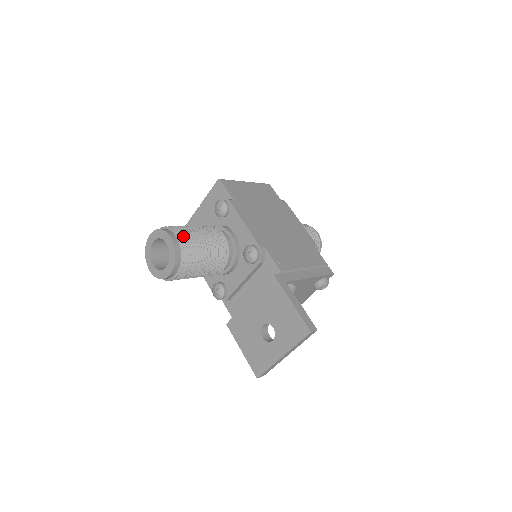
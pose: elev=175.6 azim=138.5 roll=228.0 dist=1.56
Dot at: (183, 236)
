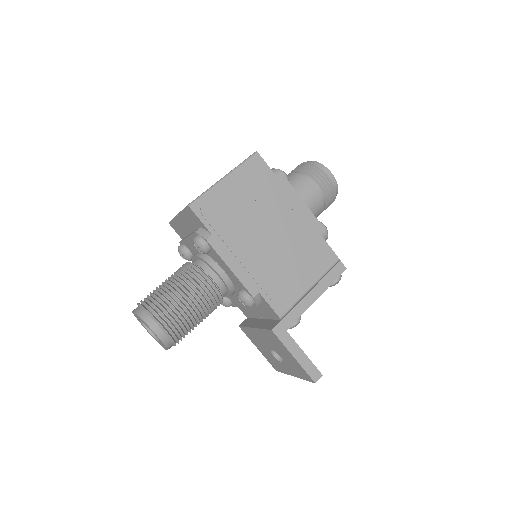
Dot at: (166, 320)
